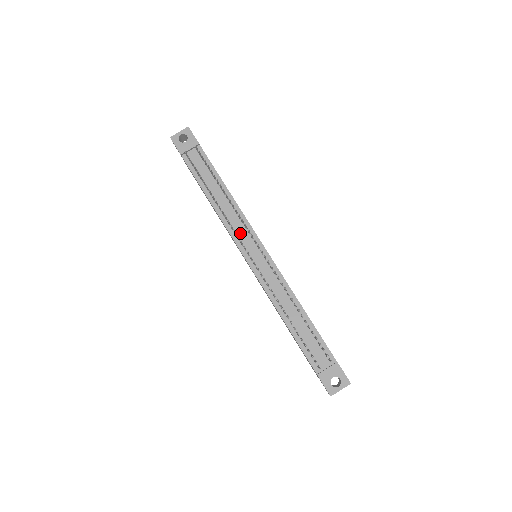
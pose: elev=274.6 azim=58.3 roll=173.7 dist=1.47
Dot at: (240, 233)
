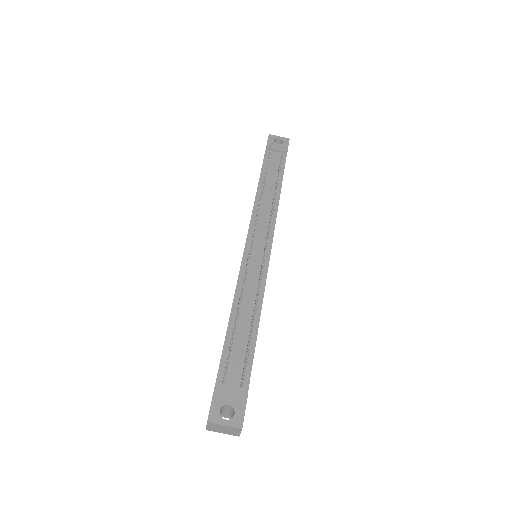
Dot at: (261, 223)
